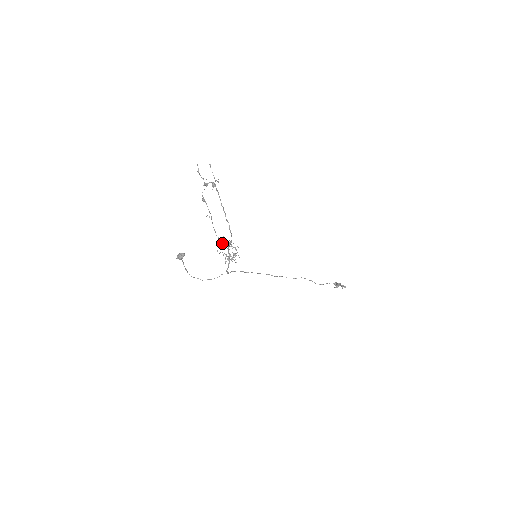
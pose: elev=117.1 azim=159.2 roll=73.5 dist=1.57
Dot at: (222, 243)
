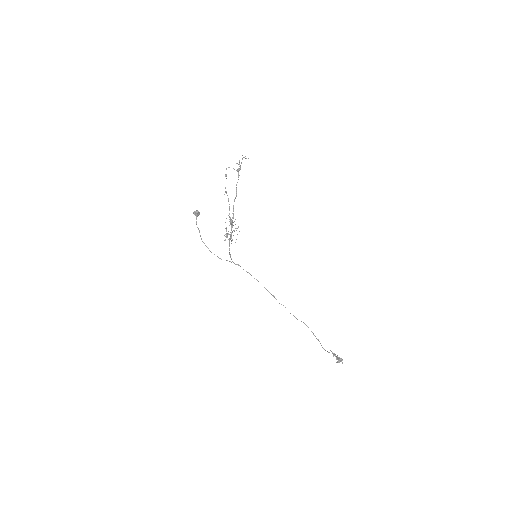
Dot at: (226, 218)
